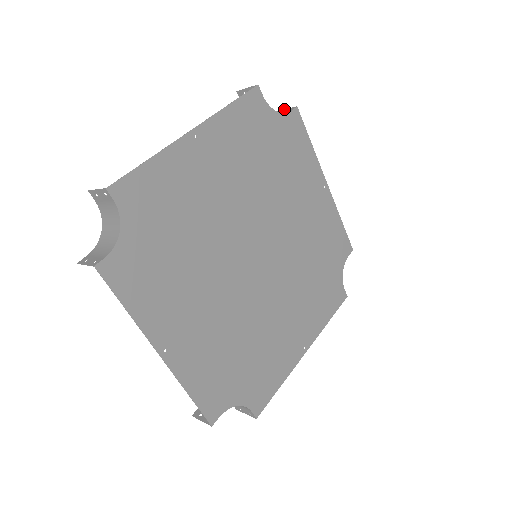
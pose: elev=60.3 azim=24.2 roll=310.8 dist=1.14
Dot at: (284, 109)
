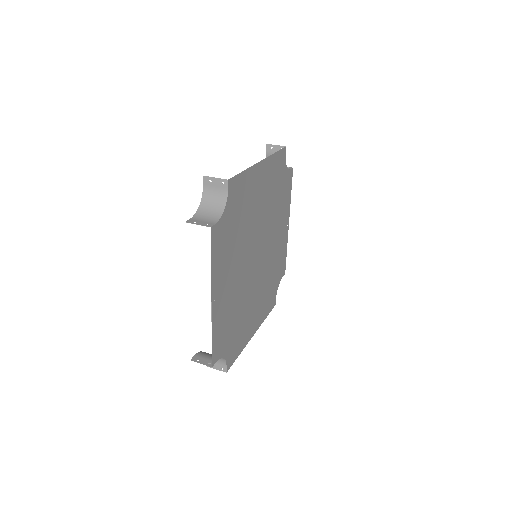
Dot at: occluded
